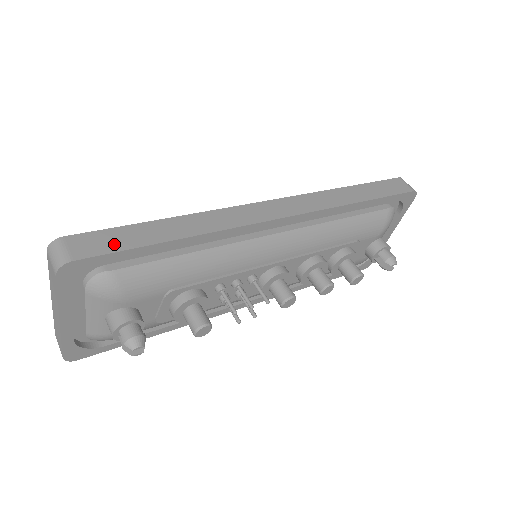
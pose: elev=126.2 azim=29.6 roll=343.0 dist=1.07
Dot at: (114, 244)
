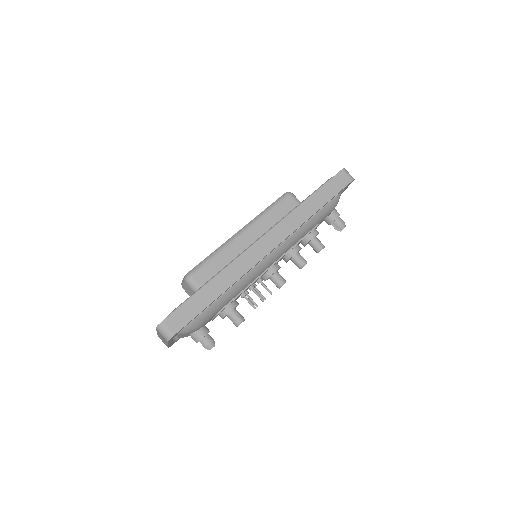
Dot at: (188, 315)
